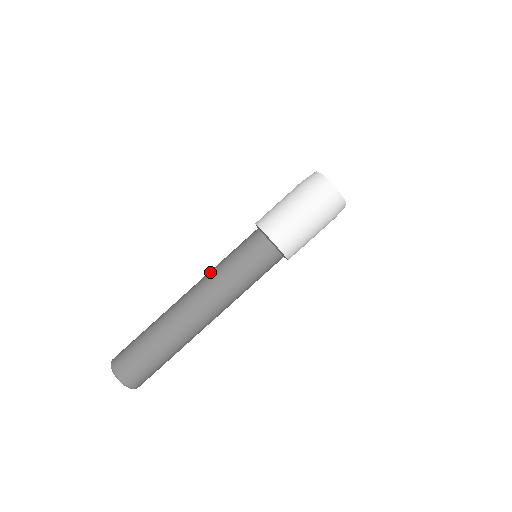
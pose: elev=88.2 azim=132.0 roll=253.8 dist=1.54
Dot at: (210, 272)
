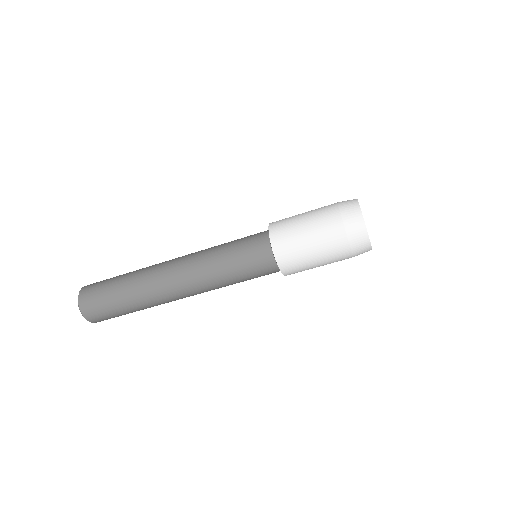
Dot at: (203, 254)
